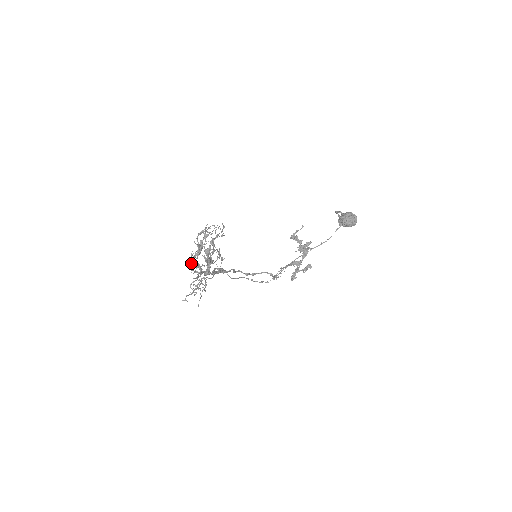
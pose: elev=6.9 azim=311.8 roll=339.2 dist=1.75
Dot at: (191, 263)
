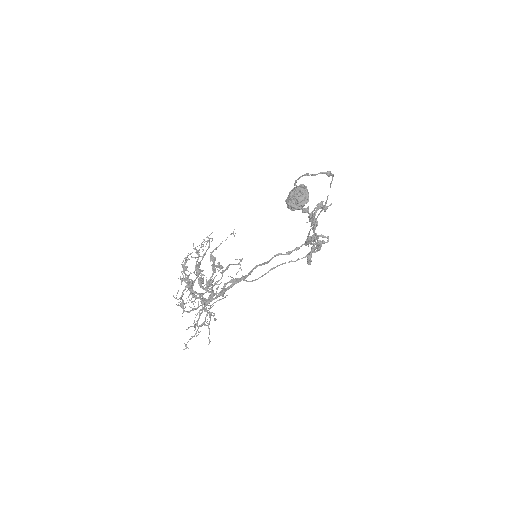
Dot at: (180, 305)
